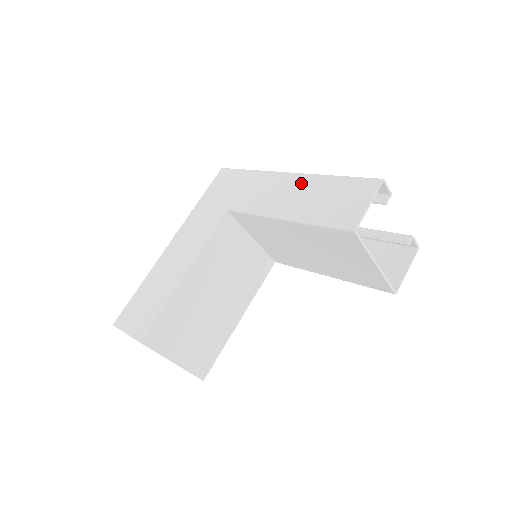
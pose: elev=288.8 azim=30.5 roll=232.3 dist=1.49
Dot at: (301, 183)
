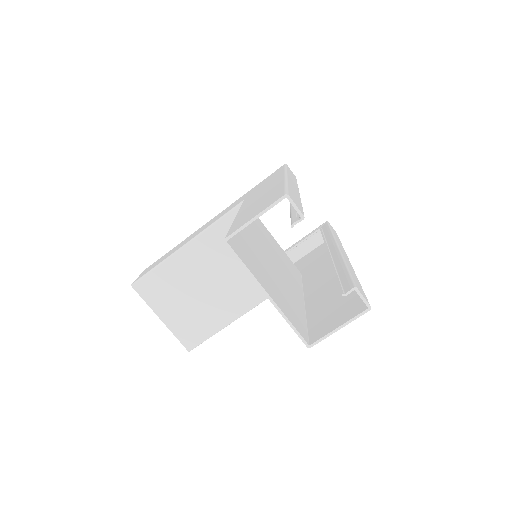
Dot at: (273, 187)
